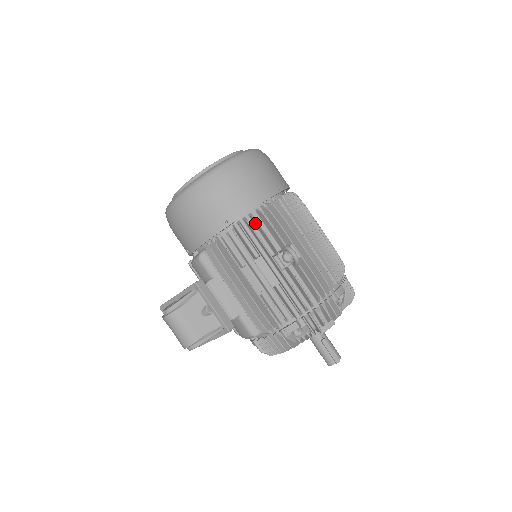
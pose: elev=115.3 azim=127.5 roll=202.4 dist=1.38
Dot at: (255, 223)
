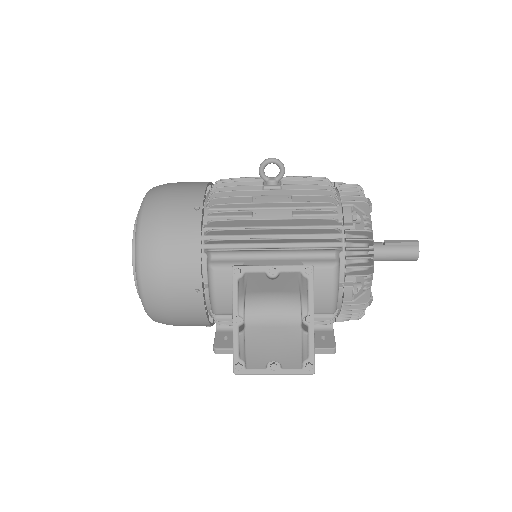
Dot at: occluded
